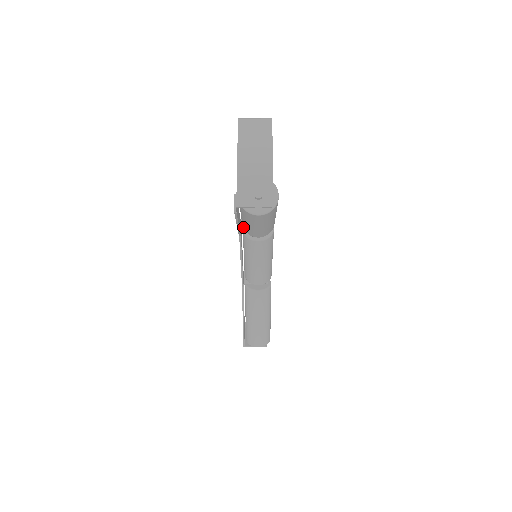
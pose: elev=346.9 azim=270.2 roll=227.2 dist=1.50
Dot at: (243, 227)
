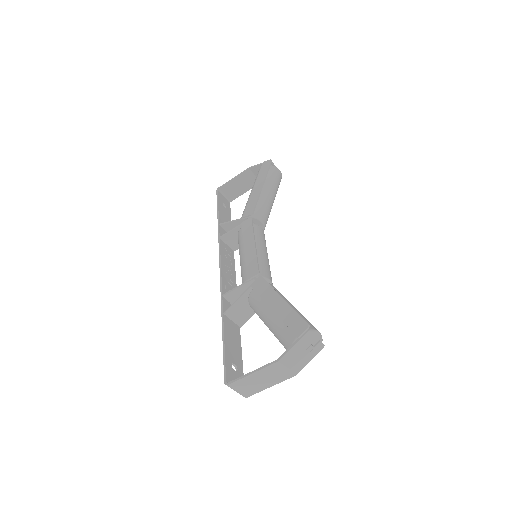
Dot at: occluded
